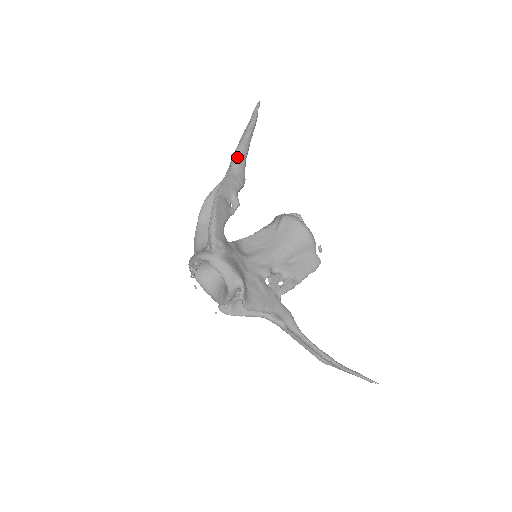
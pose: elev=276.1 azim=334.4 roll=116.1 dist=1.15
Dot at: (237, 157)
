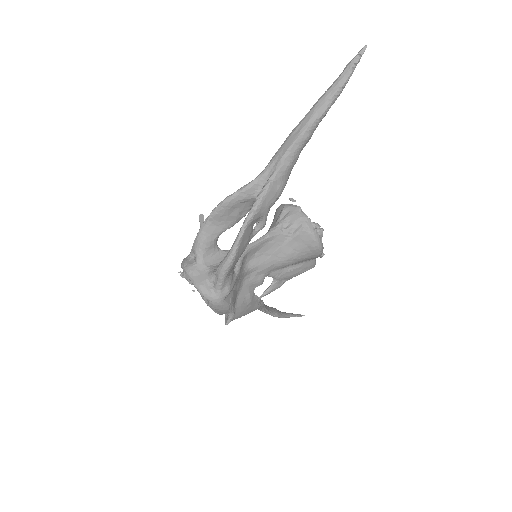
Dot at: (290, 156)
